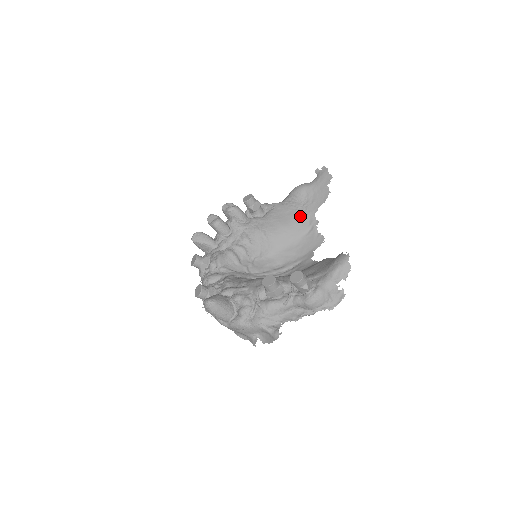
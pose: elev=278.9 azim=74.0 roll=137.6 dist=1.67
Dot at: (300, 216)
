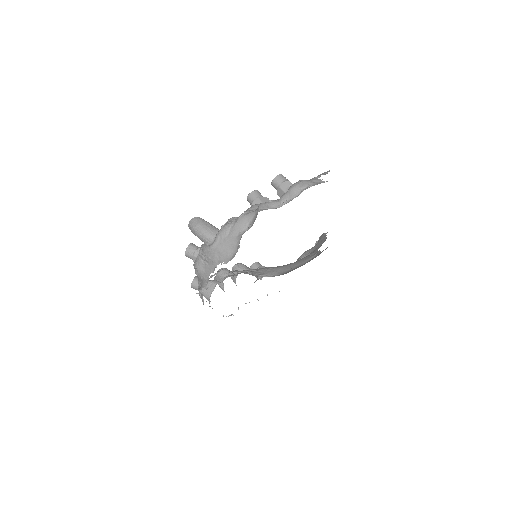
Dot at: (304, 257)
